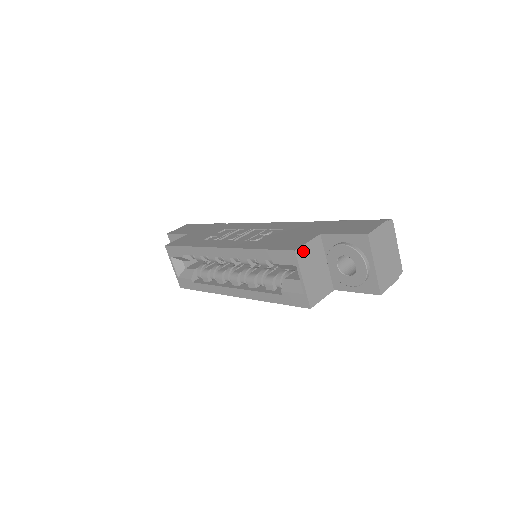
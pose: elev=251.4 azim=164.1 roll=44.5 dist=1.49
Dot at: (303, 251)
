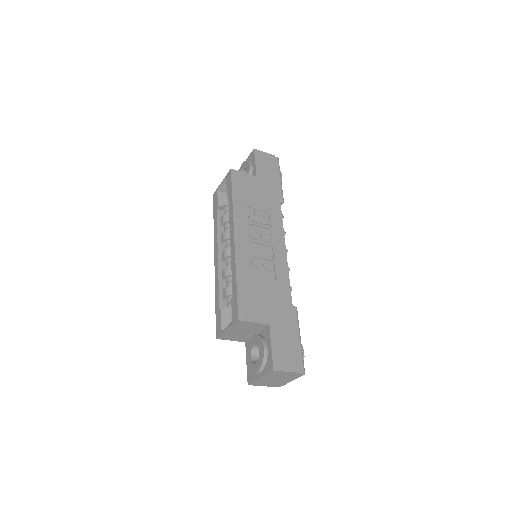
Dot at: (245, 323)
